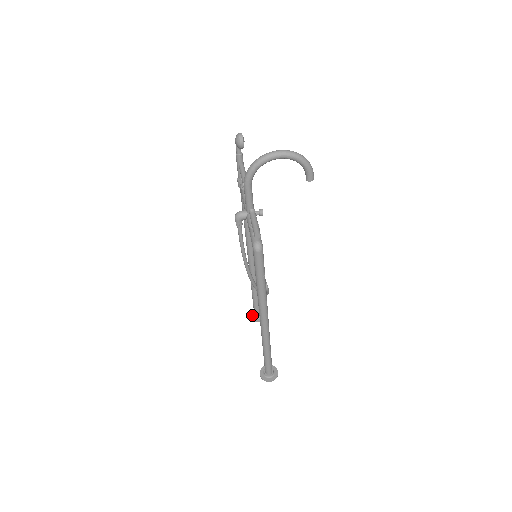
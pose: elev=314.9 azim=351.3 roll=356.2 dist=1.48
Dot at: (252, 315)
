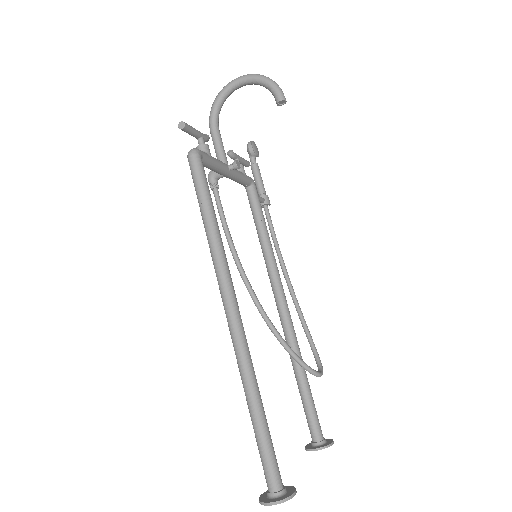
Dot at: (310, 444)
